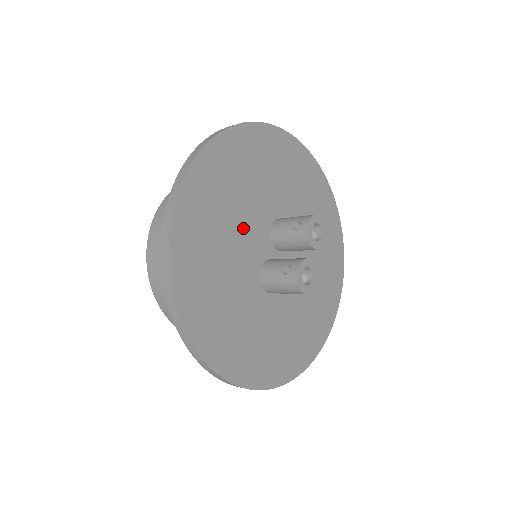
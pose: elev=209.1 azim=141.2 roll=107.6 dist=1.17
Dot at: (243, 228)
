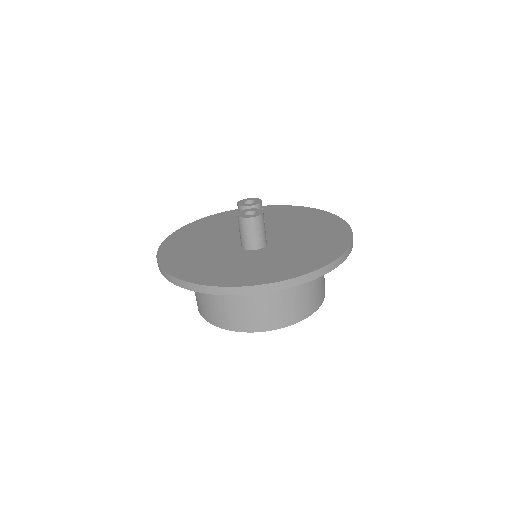
Dot at: (215, 241)
